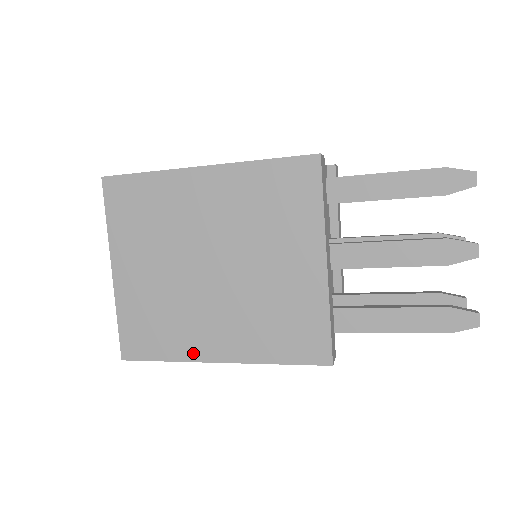
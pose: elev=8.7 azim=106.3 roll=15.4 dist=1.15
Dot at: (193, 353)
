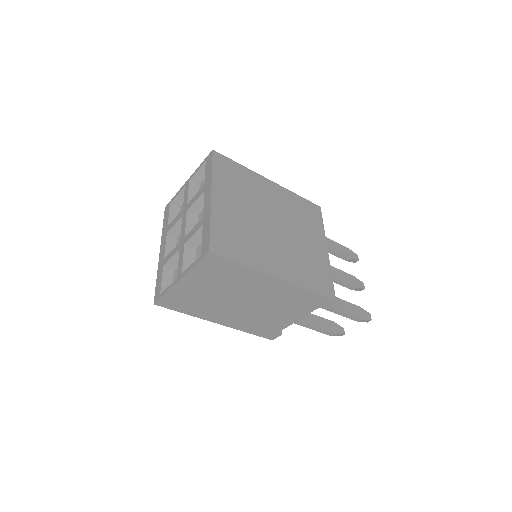
Dot at: (262, 267)
